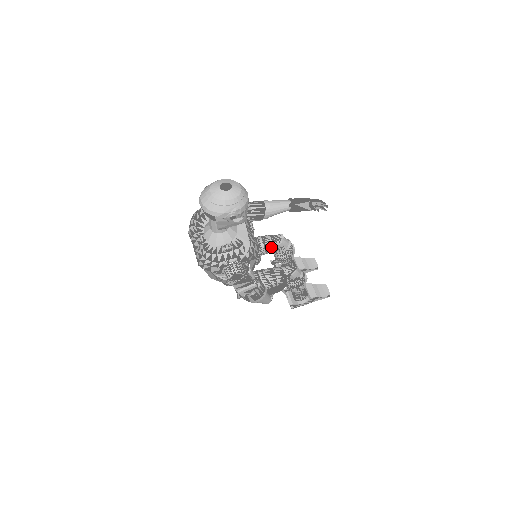
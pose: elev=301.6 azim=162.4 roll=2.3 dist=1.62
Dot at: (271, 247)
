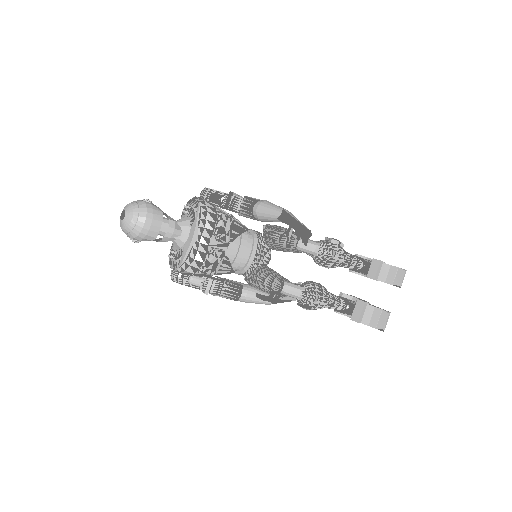
Dot at: (288, 249)
